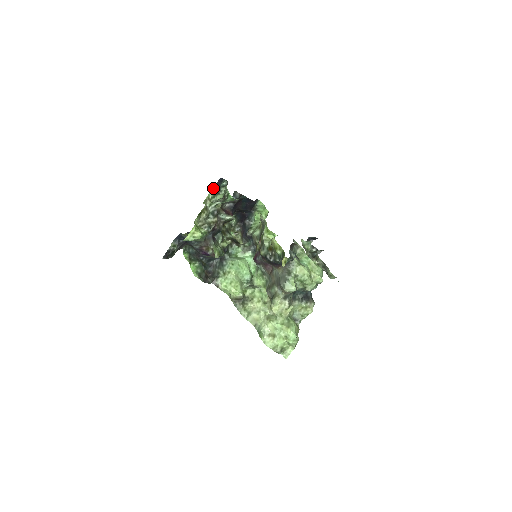
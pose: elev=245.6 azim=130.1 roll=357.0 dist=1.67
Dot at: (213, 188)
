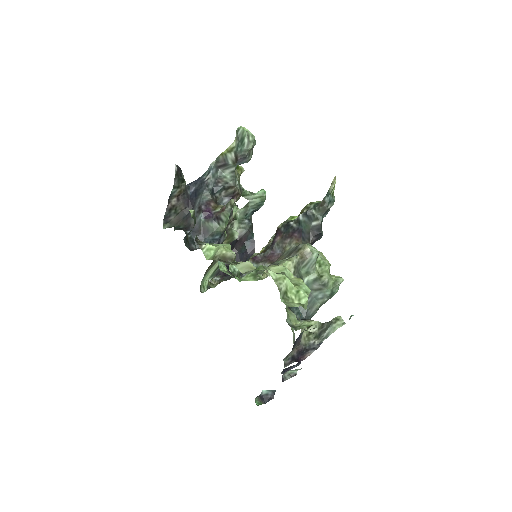
Dot at: occluded
